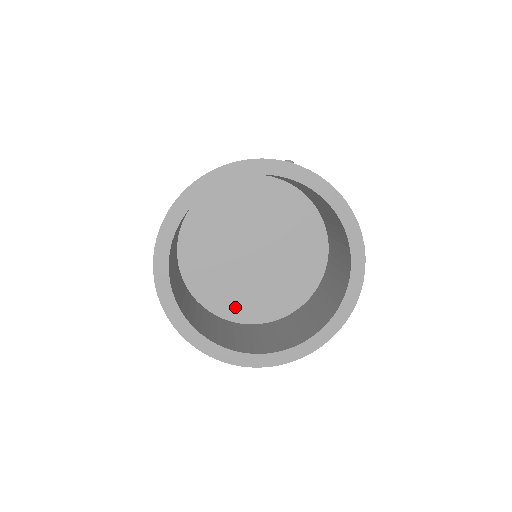
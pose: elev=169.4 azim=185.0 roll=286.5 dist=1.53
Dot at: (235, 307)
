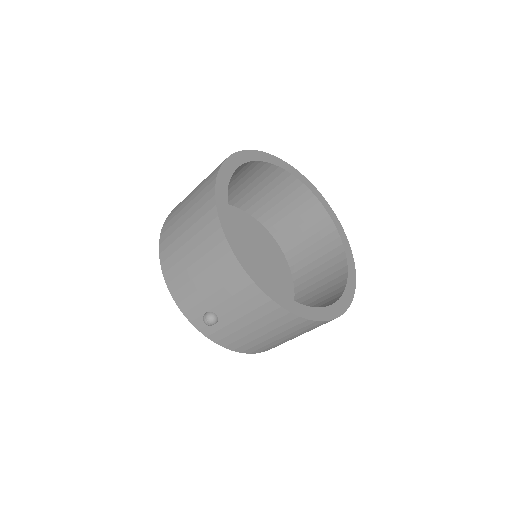
Dot at: occluded
